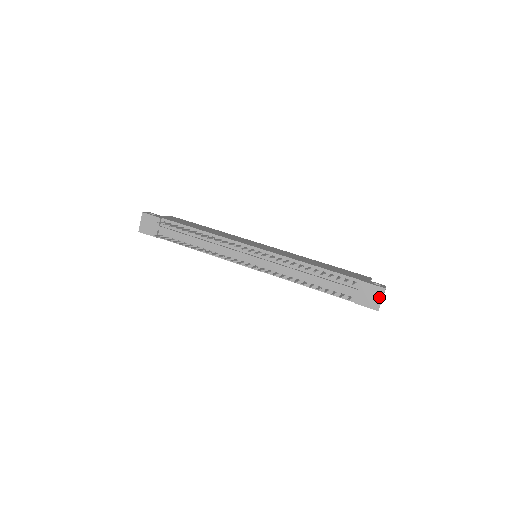
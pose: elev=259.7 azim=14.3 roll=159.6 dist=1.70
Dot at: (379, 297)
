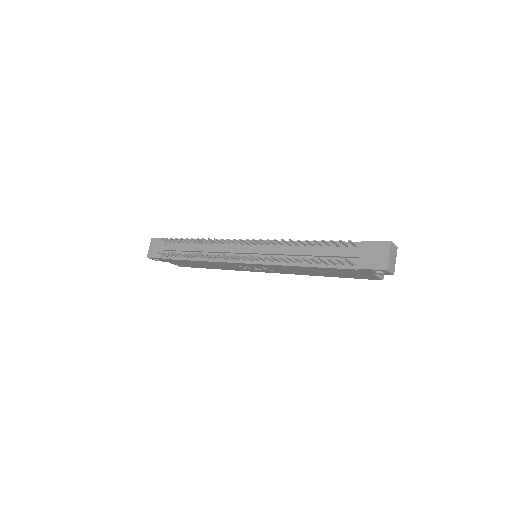
Dot at: (385, 253)
